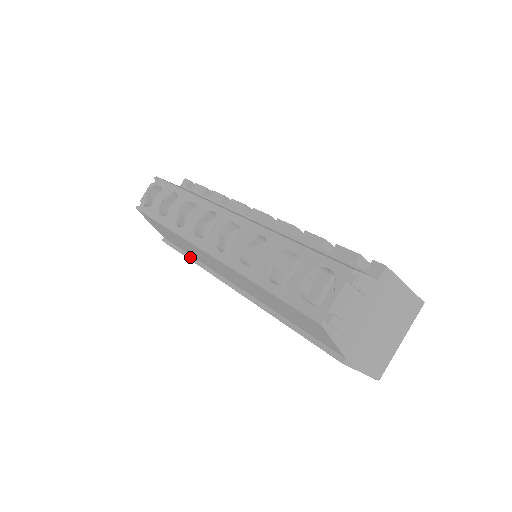
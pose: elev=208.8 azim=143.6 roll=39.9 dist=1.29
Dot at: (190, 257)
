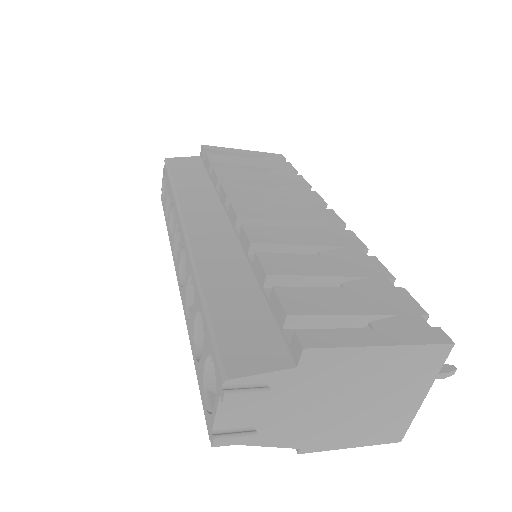
Dot at: occluded
